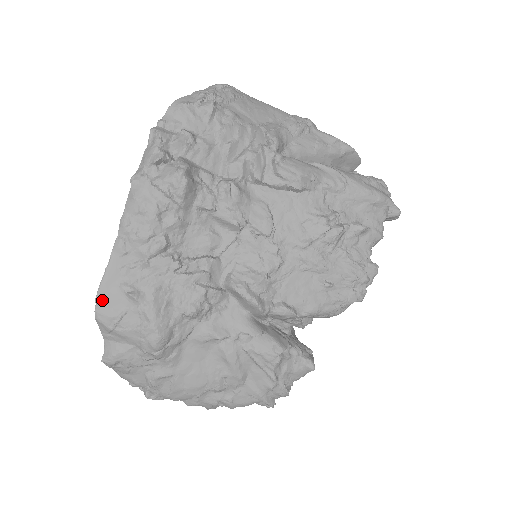
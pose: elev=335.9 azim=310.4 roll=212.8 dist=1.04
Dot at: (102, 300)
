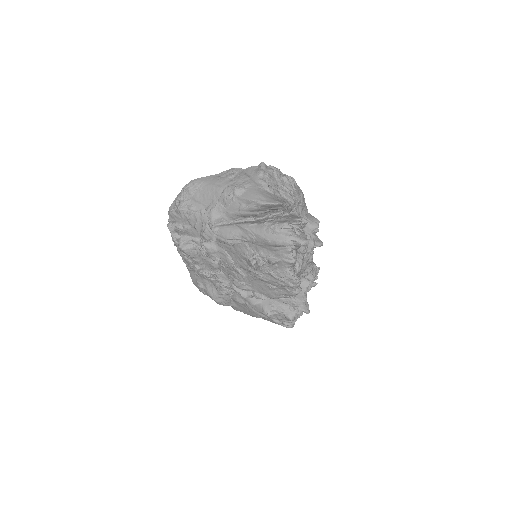
Dot at: (196, 285)
